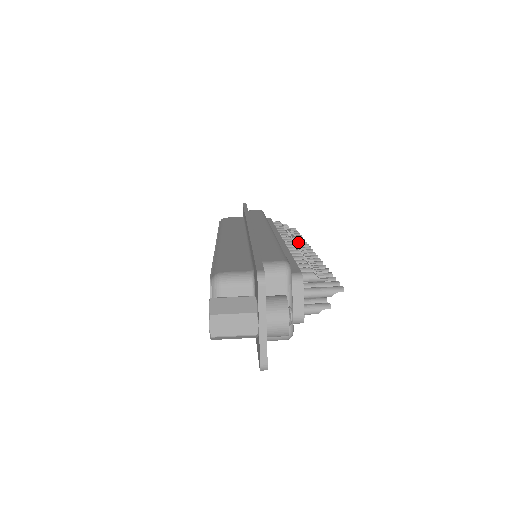
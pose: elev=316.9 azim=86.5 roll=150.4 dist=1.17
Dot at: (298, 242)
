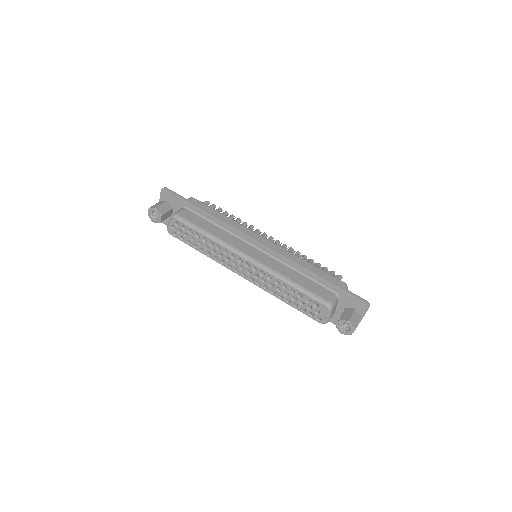
Dot at: (264, 235)
